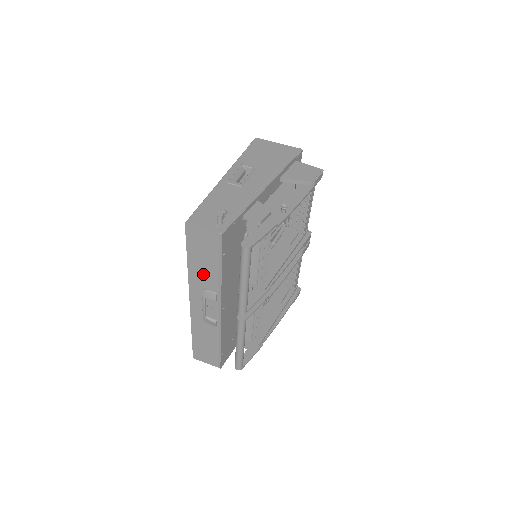
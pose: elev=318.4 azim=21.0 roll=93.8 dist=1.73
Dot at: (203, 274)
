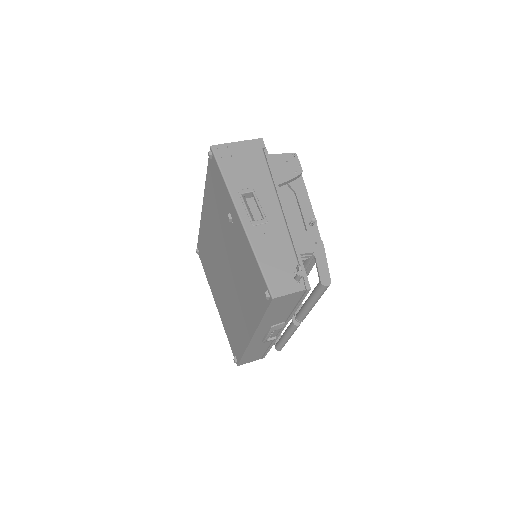
Dot at: (275, 319)
